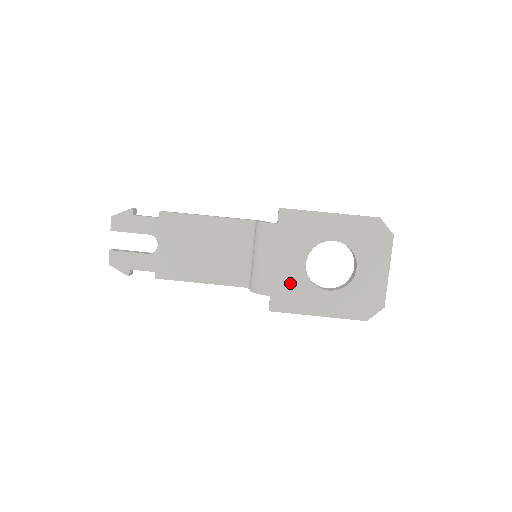
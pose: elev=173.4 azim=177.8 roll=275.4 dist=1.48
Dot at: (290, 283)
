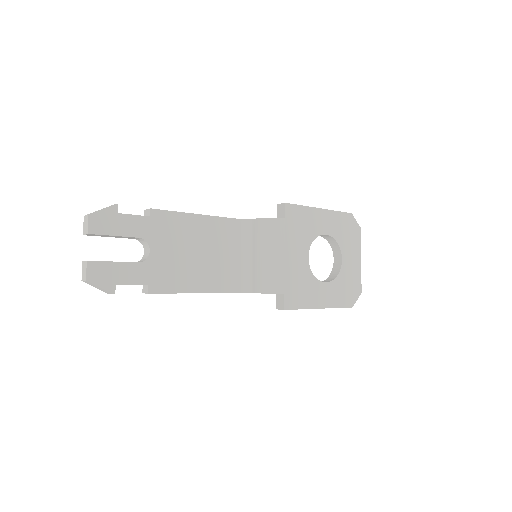
Dot at: (298, 278)
